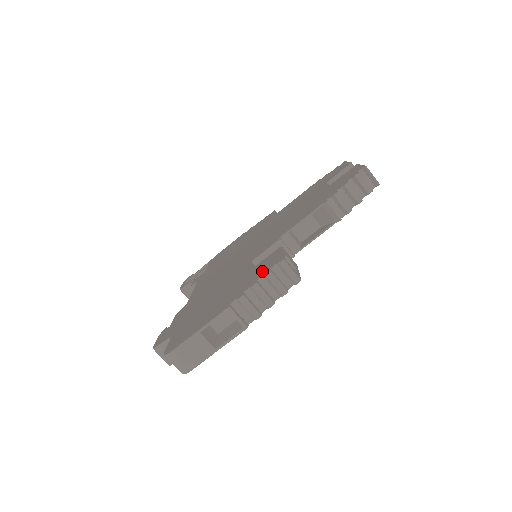
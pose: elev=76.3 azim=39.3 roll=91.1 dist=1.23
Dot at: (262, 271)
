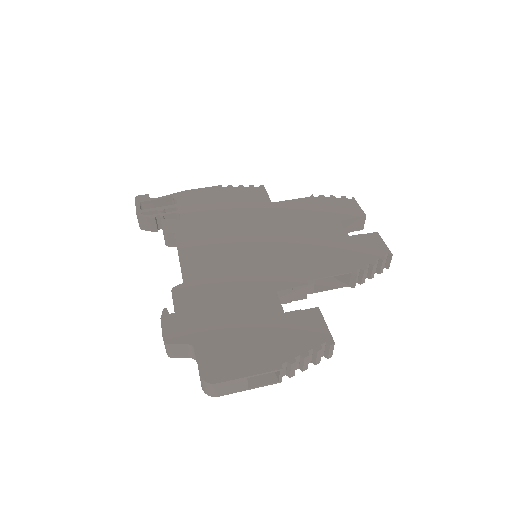
Dot at: (309, 338)
